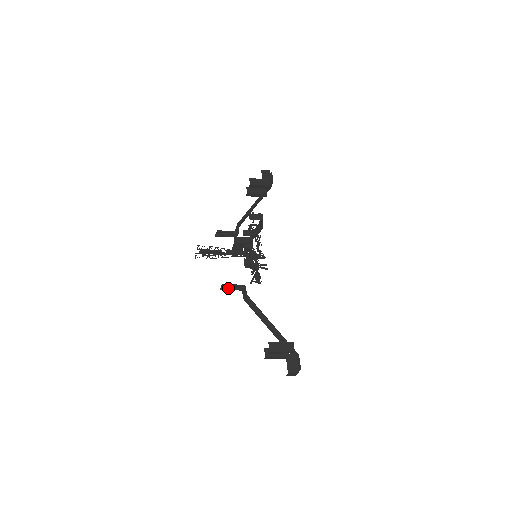
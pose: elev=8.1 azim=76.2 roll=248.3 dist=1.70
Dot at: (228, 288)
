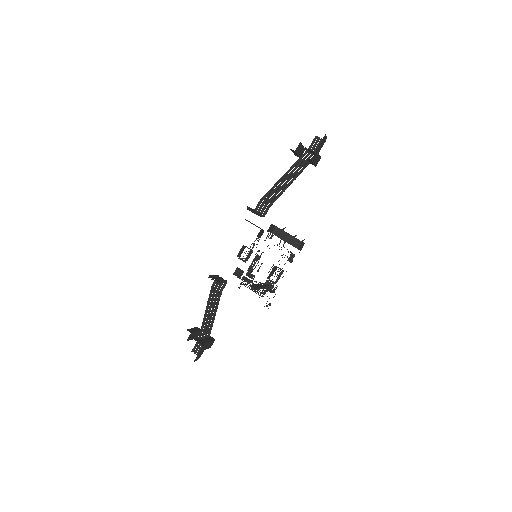
Dot at: occluded
